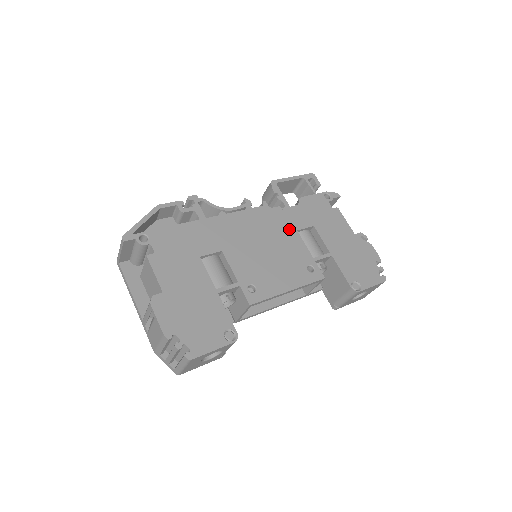
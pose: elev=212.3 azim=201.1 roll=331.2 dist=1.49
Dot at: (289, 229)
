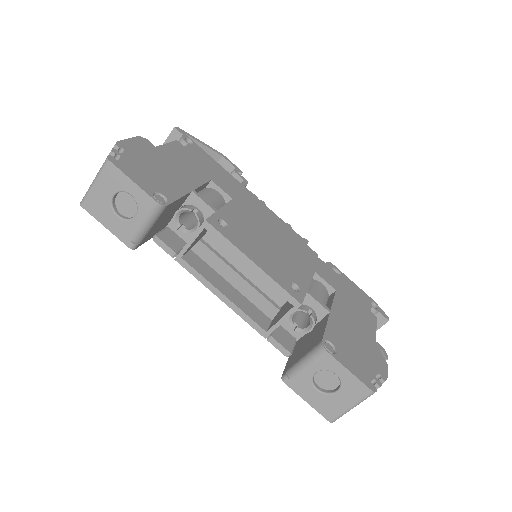
Dot at: (308, 263)
